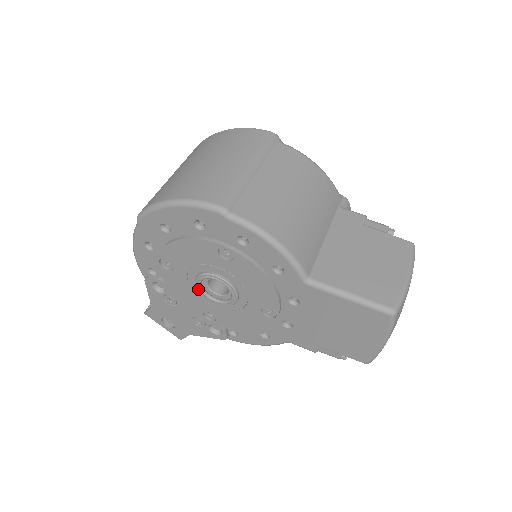
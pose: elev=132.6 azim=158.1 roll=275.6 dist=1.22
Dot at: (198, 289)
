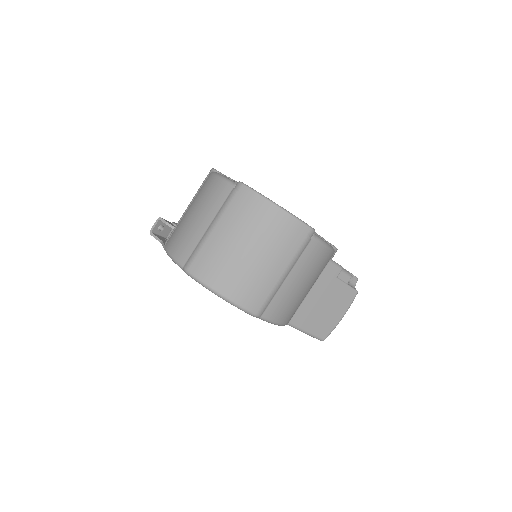
Dot at: occluded
